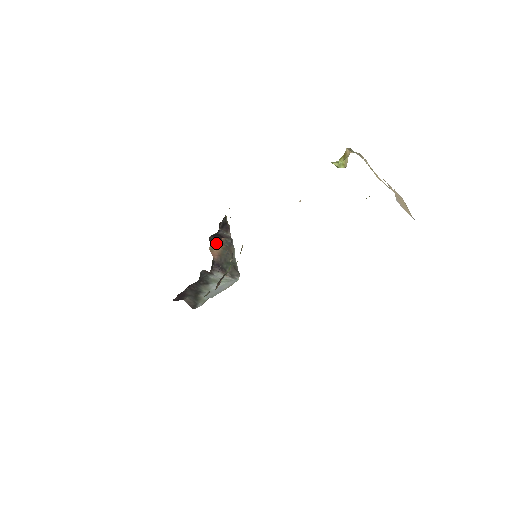
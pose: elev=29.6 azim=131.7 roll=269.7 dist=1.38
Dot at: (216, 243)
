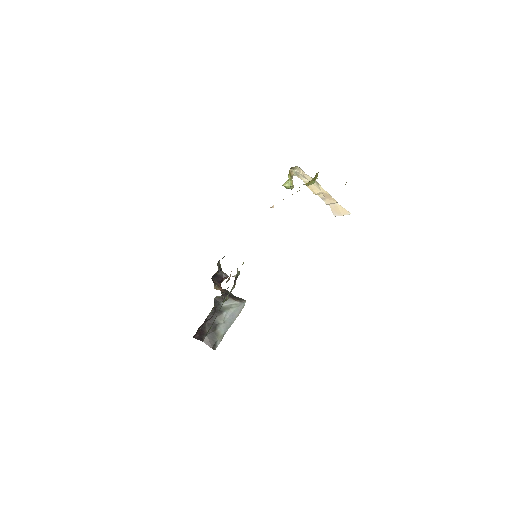
Dot at: (218, 285)
